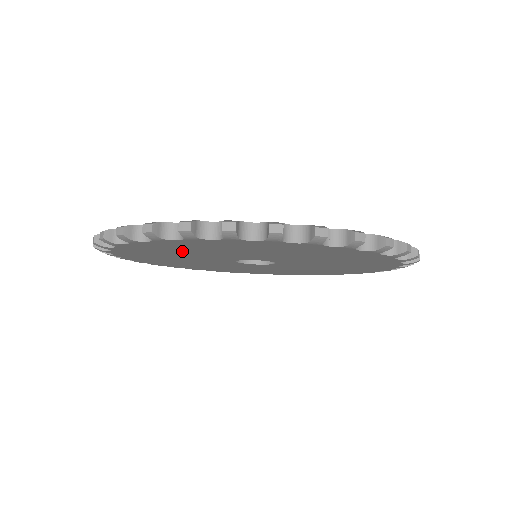
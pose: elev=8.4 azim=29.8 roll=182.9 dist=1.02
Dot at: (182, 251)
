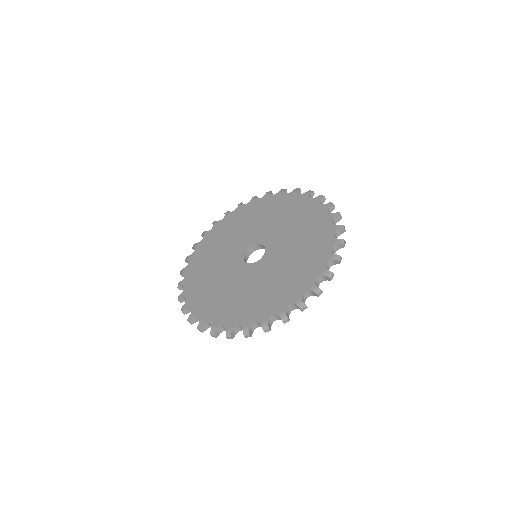
Dot at: occluded
